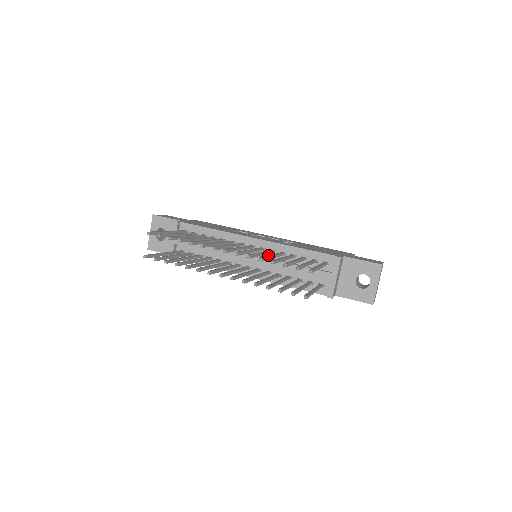
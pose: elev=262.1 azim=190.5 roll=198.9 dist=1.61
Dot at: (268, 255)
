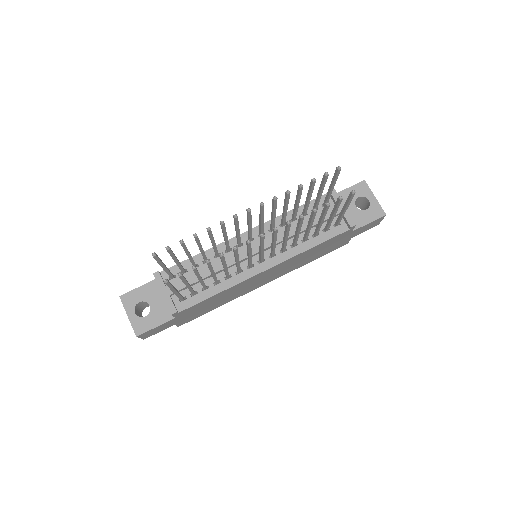
Dot at: occluded
